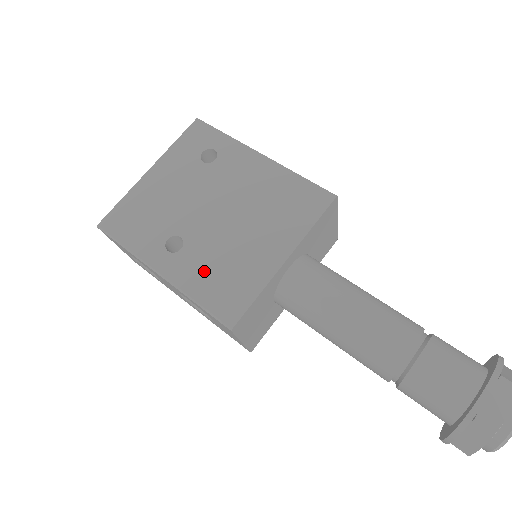
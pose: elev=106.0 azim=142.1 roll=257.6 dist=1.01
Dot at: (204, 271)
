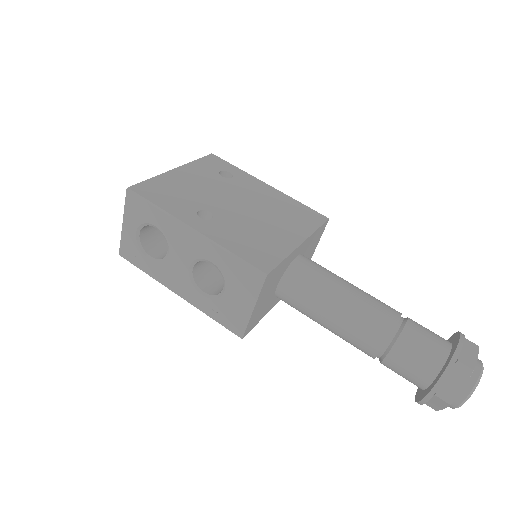
Dot at: (235, 236)
